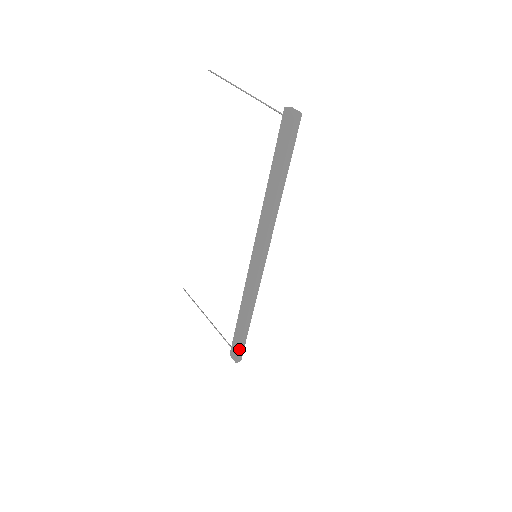
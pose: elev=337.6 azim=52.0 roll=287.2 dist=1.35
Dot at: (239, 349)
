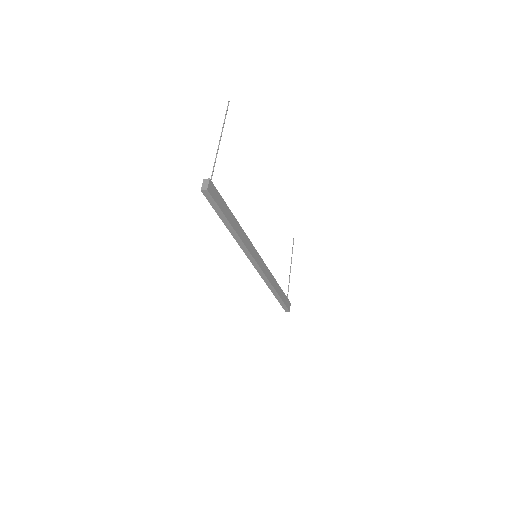
Dot at: (281, 305)
